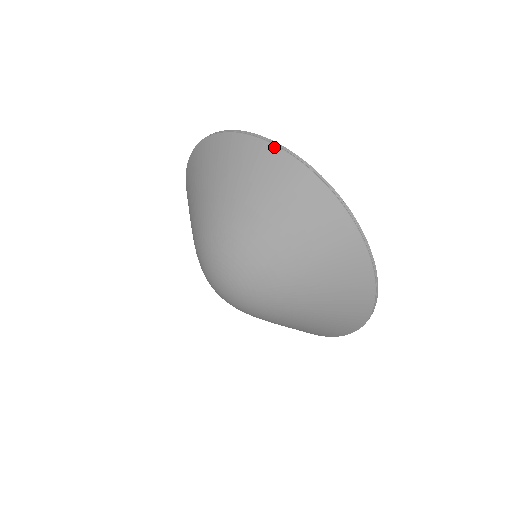
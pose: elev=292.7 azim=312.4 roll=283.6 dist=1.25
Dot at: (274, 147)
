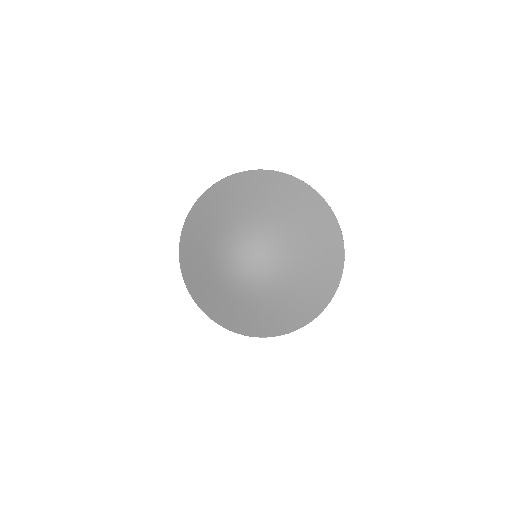
Dot at: (272, 171)
